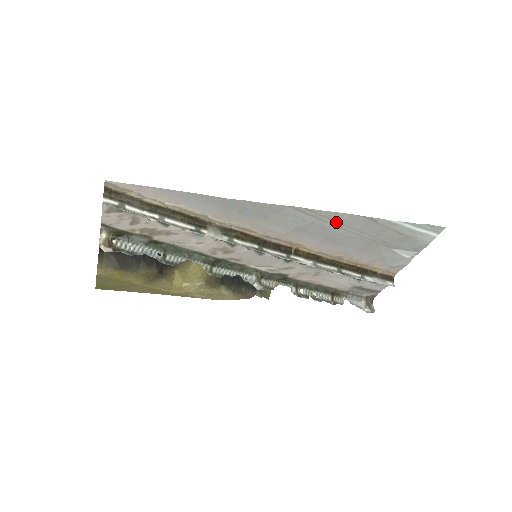
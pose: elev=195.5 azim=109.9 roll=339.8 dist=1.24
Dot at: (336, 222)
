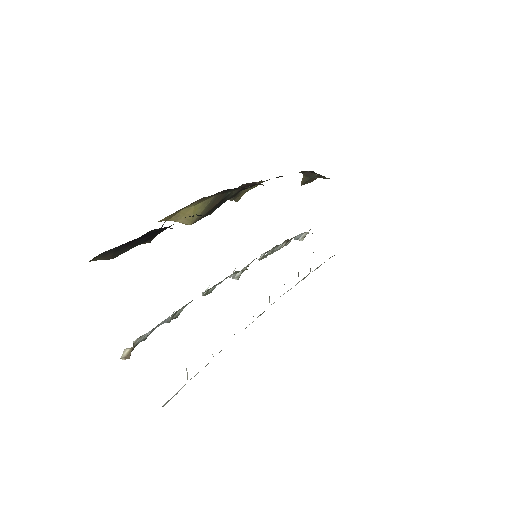
Dot at: occluded
